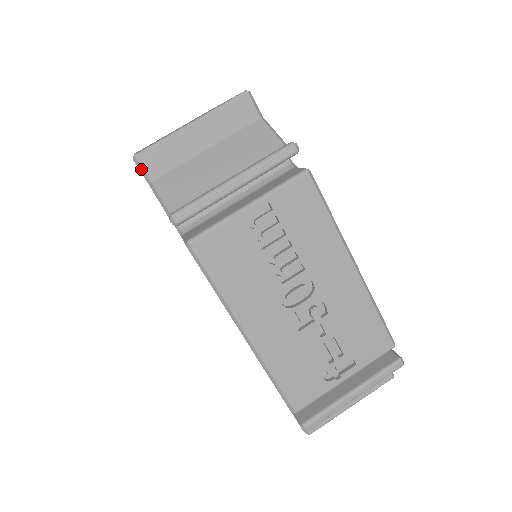
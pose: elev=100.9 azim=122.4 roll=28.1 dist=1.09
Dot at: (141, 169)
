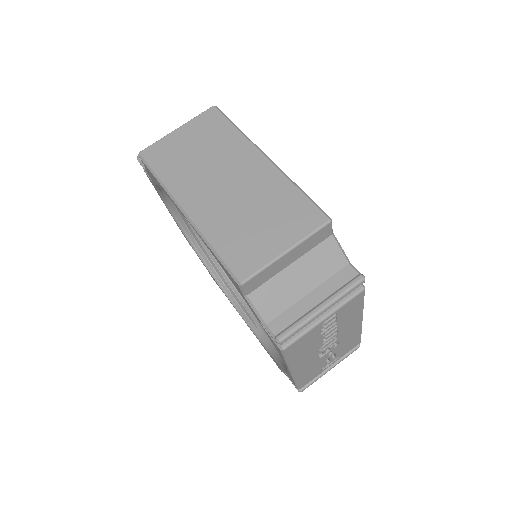
Dot at: (243, 290)
